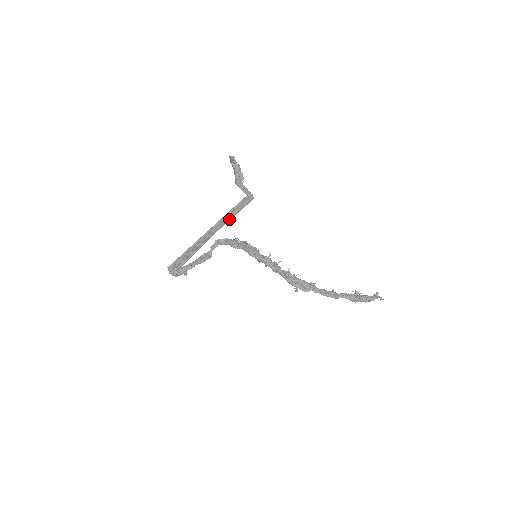
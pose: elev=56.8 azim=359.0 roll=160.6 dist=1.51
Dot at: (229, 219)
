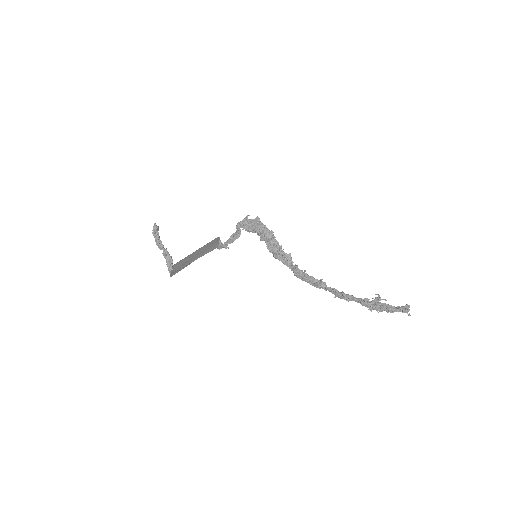
Dot at: (185, 266)
